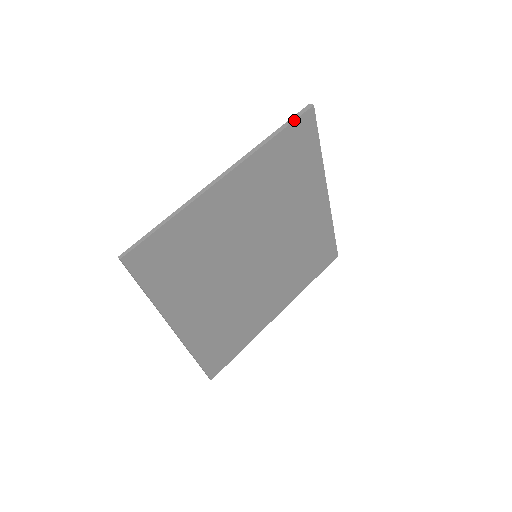
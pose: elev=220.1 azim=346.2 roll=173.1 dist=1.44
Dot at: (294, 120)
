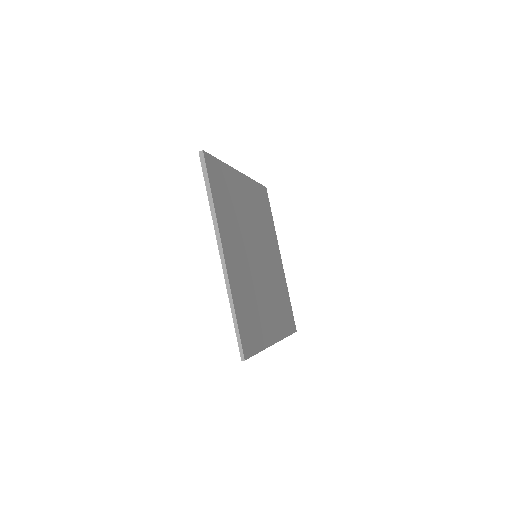
Dot at: (207, 174)
